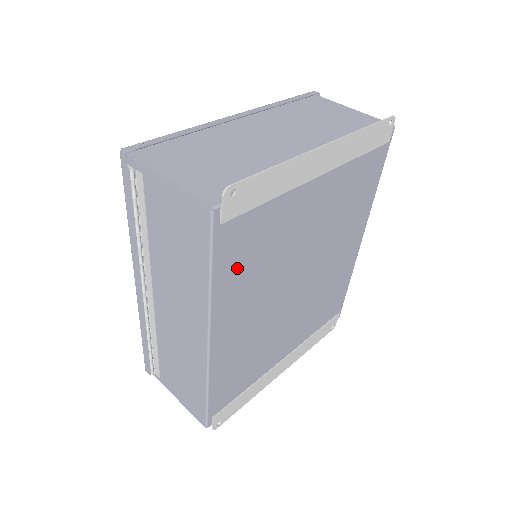
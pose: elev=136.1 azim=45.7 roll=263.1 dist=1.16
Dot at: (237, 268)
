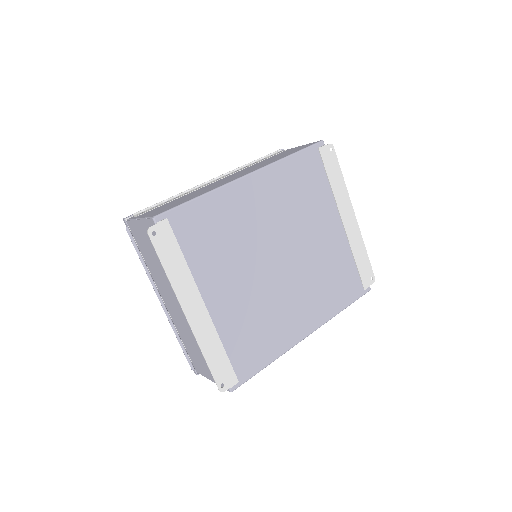
Dot at: (295, 176)
